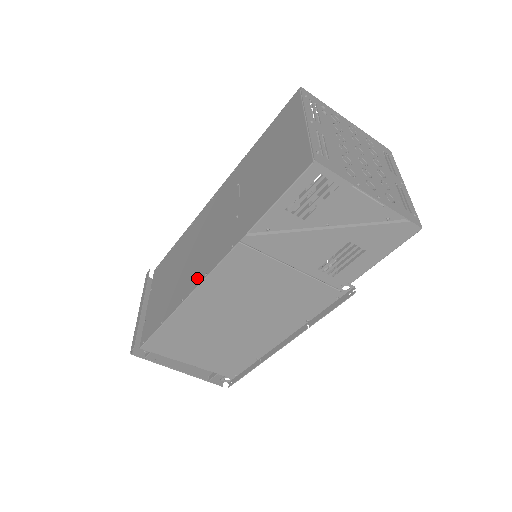
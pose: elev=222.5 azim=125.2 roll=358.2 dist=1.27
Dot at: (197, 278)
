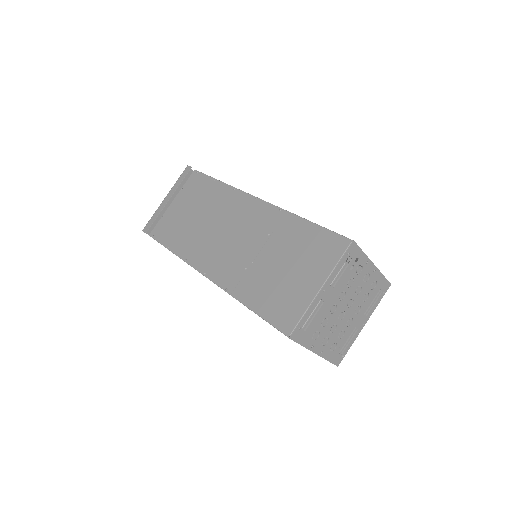
Dot at: (201, 263)
